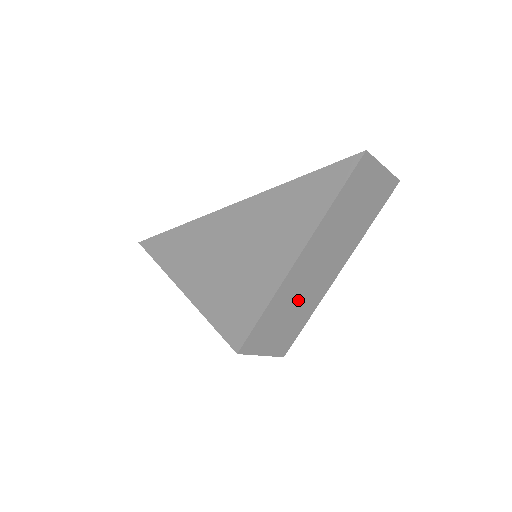
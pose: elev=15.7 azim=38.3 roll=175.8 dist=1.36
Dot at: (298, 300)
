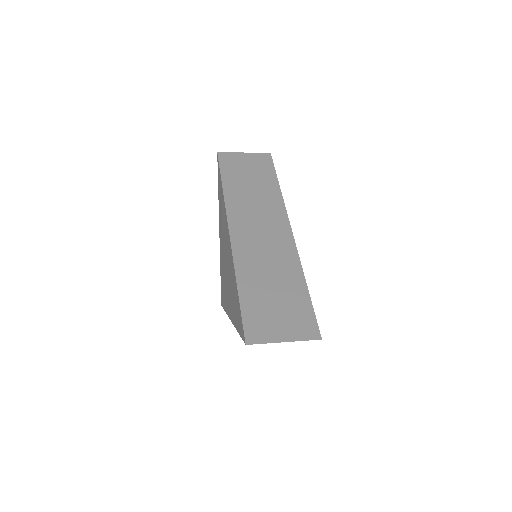
Dot at: occluded
